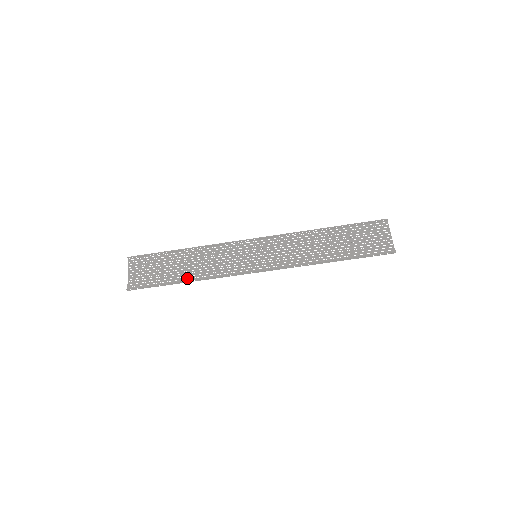
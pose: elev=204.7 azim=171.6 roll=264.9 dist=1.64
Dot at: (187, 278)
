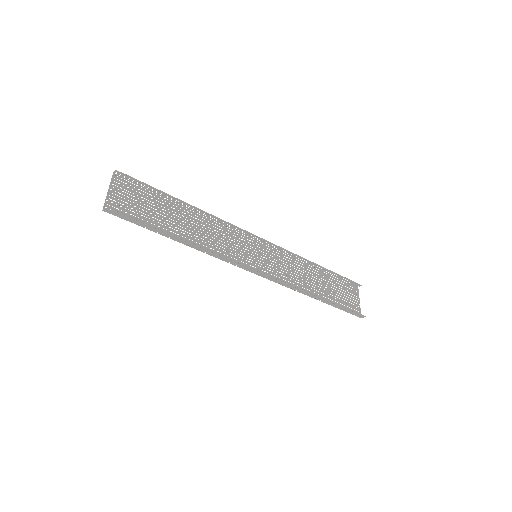
Dot at: (182, 238)
